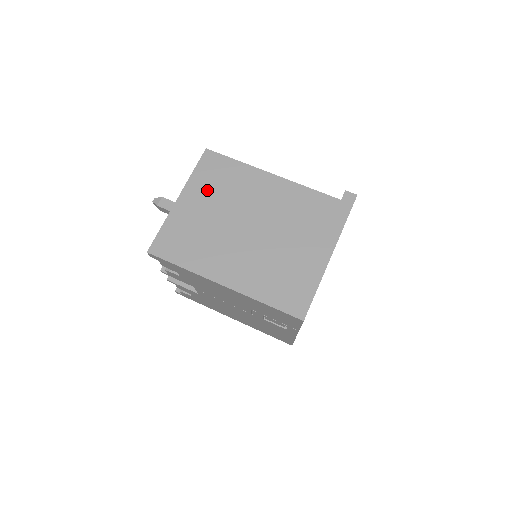
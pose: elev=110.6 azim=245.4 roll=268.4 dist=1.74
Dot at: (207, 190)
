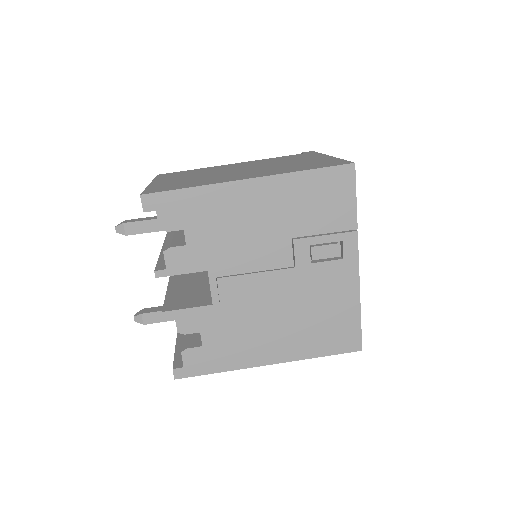
Dot at: (178, 176)
